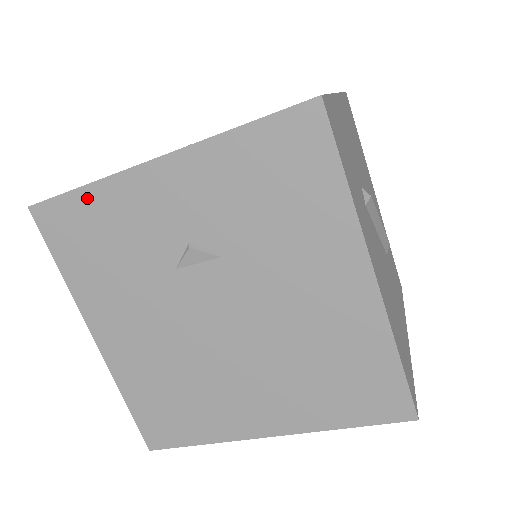
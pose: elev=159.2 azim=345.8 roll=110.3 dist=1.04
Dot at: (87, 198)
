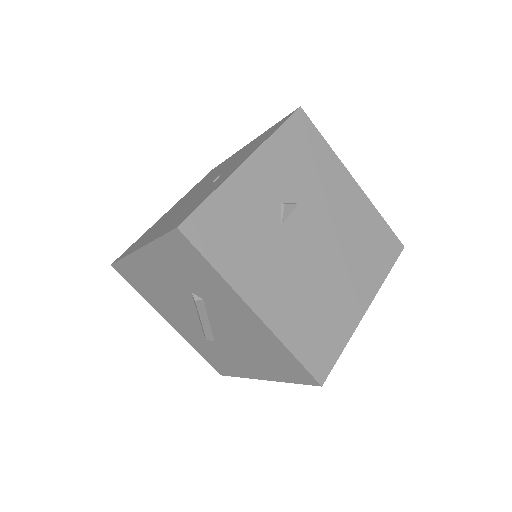
Dot at: (216, 201)
